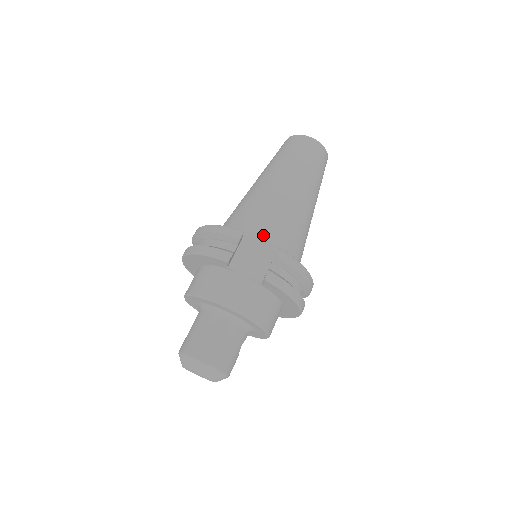
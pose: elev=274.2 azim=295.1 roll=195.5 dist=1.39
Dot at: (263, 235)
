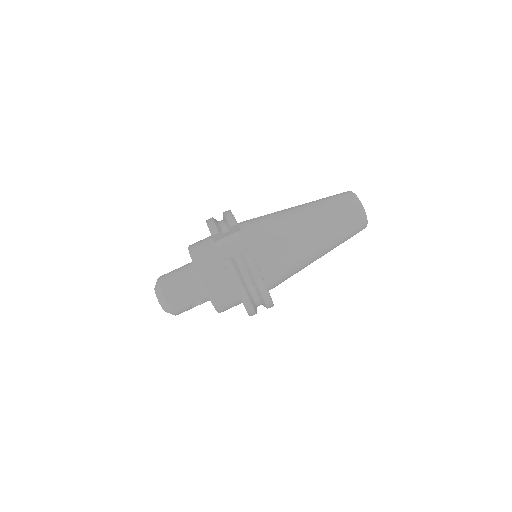
Dot at: (254, 238)
